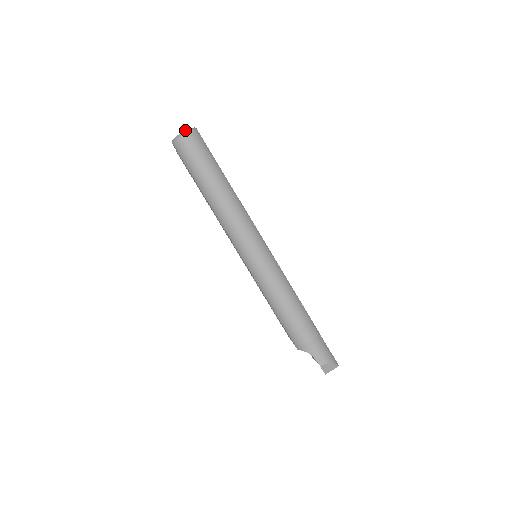
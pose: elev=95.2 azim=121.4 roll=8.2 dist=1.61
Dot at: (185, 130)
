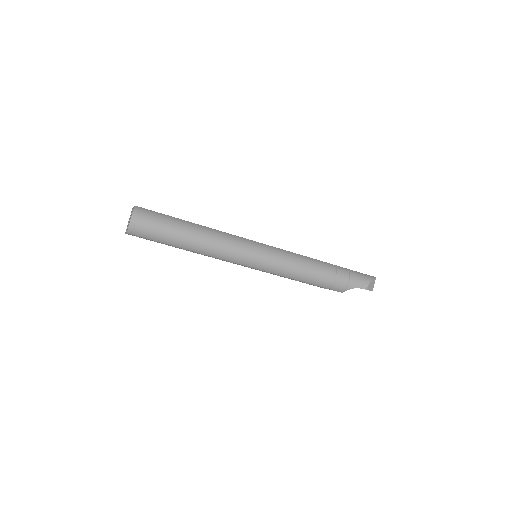
Dot at: (131, 216)
